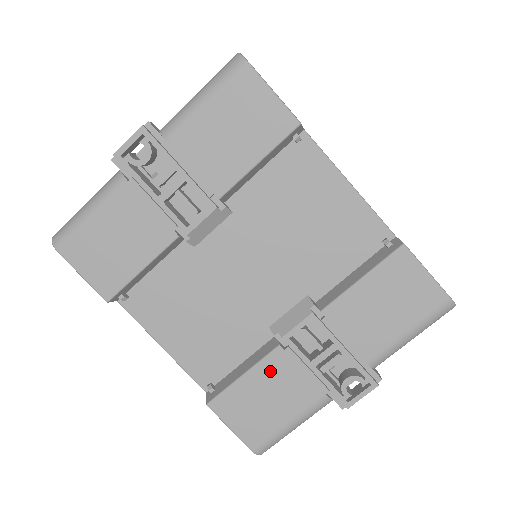
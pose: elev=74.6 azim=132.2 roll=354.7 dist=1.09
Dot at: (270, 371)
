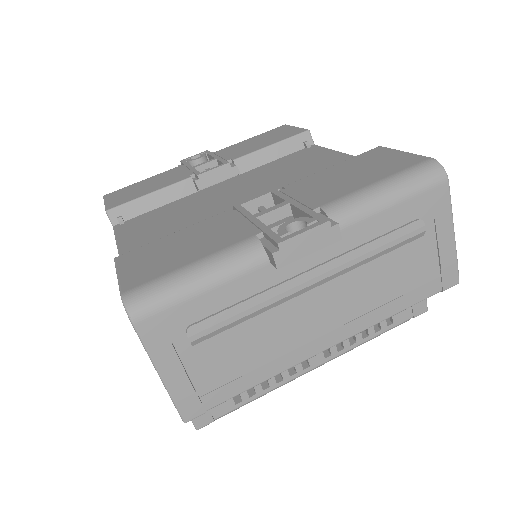
Dot at: (204, 227)
